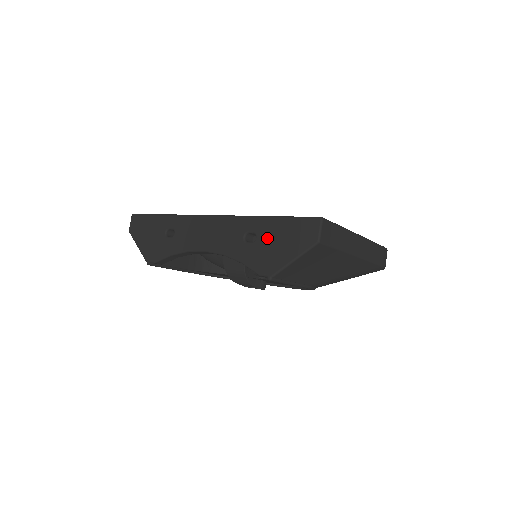
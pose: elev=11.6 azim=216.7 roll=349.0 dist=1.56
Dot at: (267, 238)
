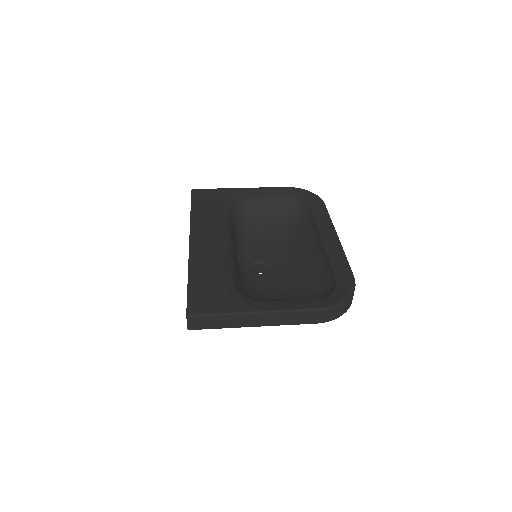
Dot at: occluded
